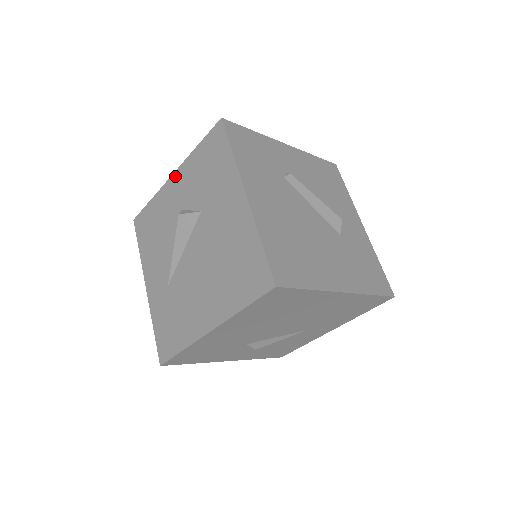
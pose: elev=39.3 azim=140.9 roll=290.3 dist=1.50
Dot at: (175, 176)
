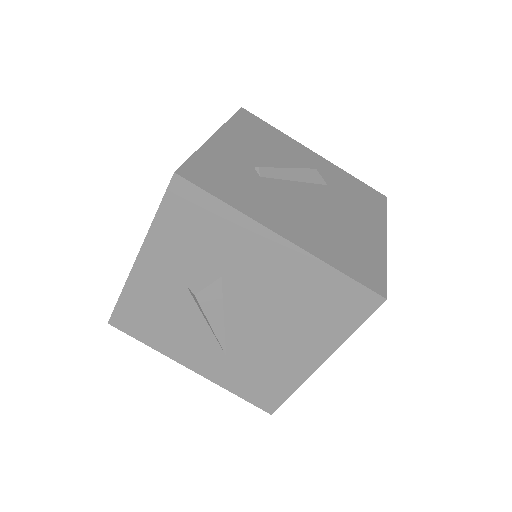
Dot at: (143, 259)
